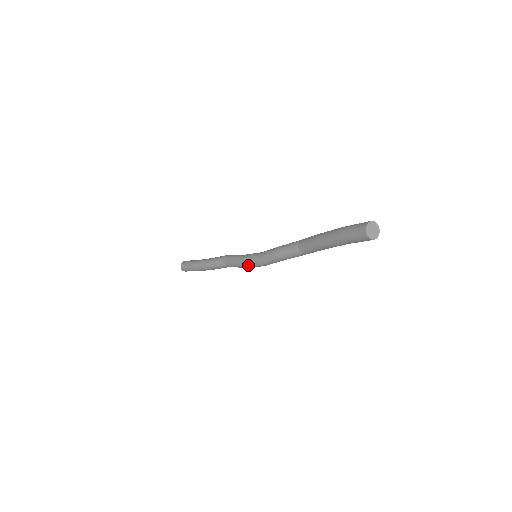
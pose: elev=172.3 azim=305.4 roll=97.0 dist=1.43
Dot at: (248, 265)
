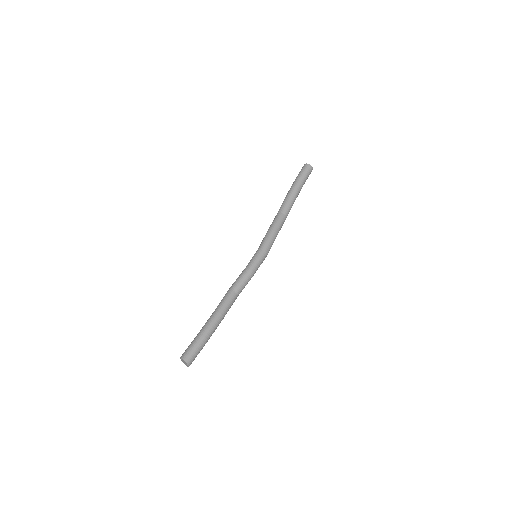
Dot at: (258, 263)
